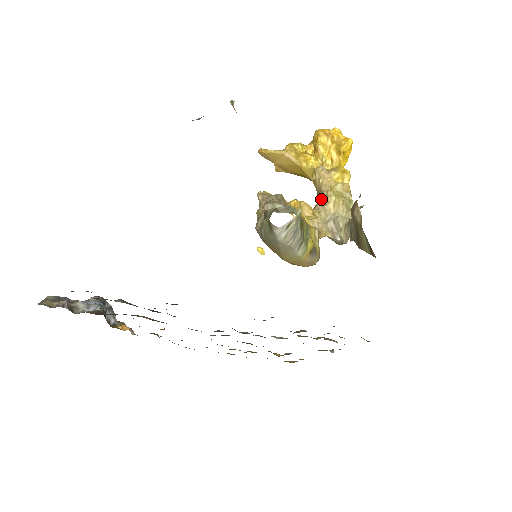
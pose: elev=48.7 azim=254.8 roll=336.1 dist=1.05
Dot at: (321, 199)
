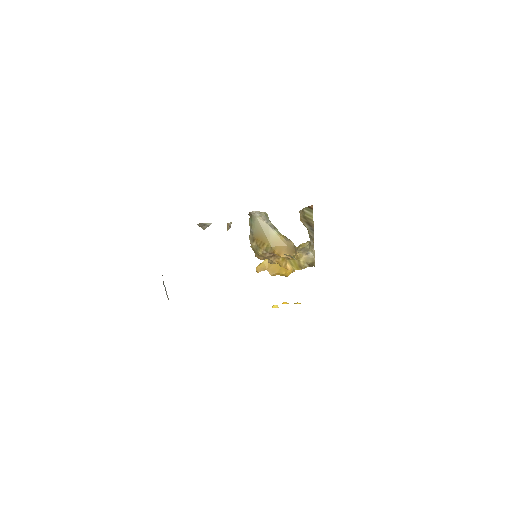
Dot at: occluded
